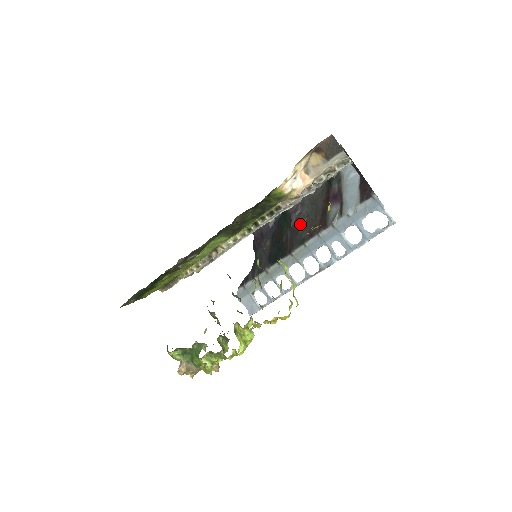
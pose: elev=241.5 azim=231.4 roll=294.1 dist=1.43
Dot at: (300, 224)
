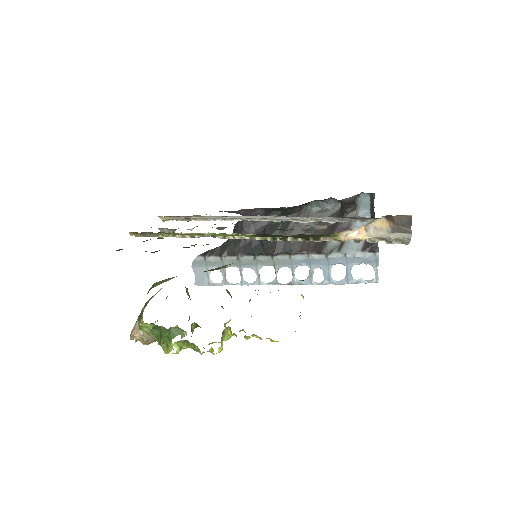
Dot at: (295, 234)
